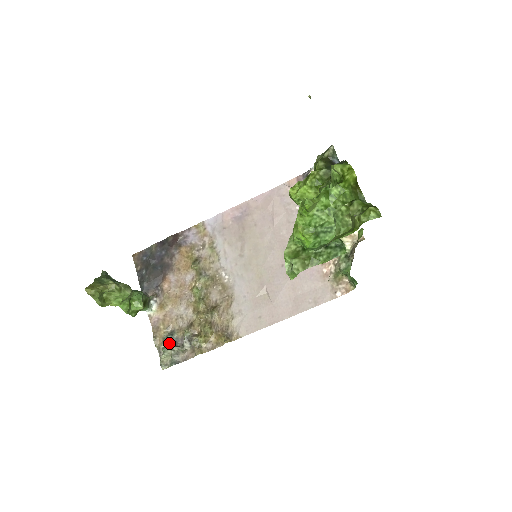
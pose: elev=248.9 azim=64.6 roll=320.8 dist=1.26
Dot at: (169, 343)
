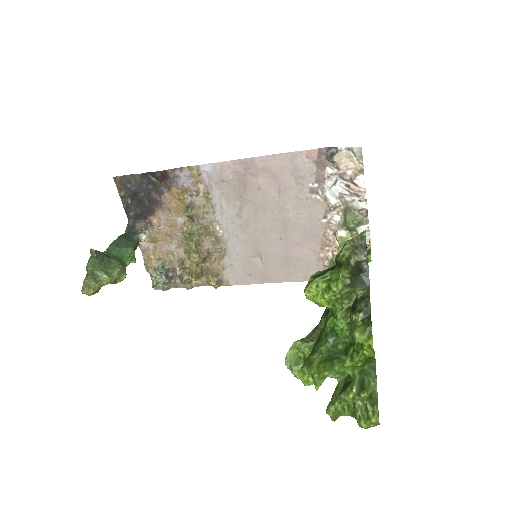
Dot at: (161, 274)
